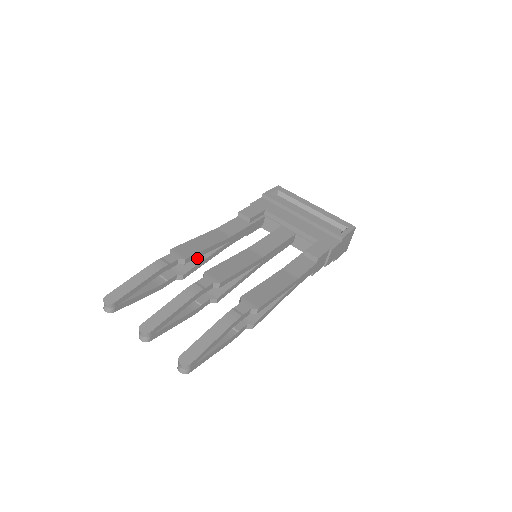
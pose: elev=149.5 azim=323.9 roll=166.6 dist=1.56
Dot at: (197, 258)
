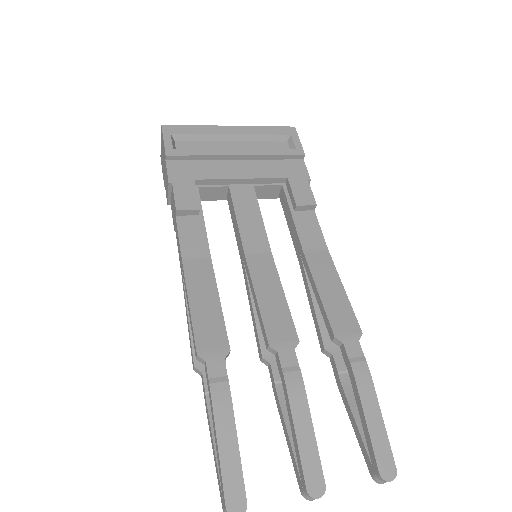
Dot at: occluded
